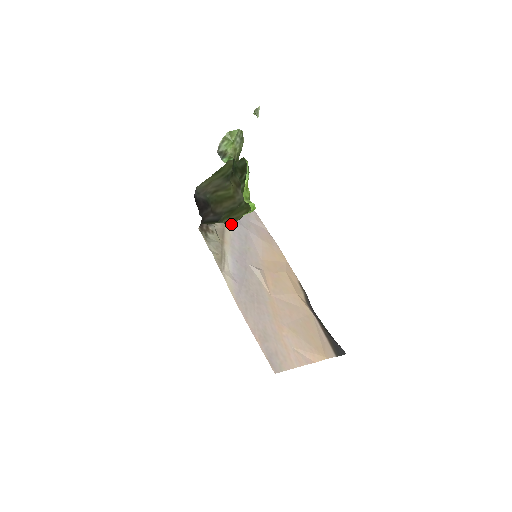
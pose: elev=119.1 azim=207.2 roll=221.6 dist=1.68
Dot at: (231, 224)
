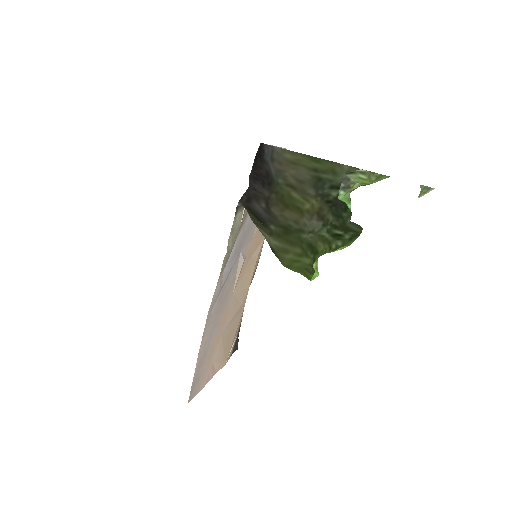
Dot at: occluded
